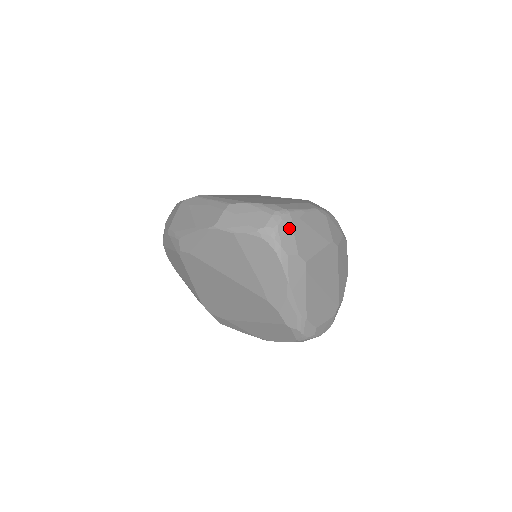
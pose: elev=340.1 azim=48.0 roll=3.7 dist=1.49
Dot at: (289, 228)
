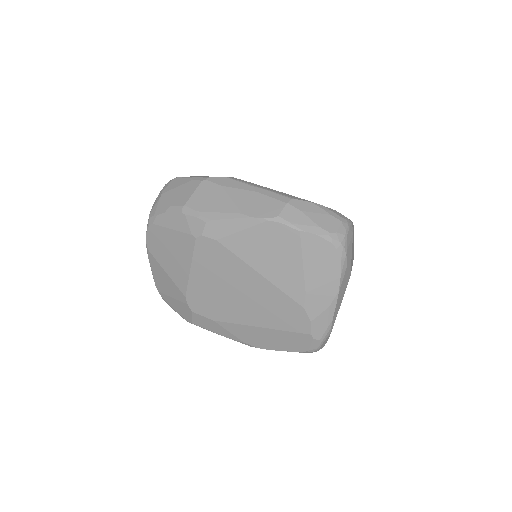
Dot at: (351, 238)
